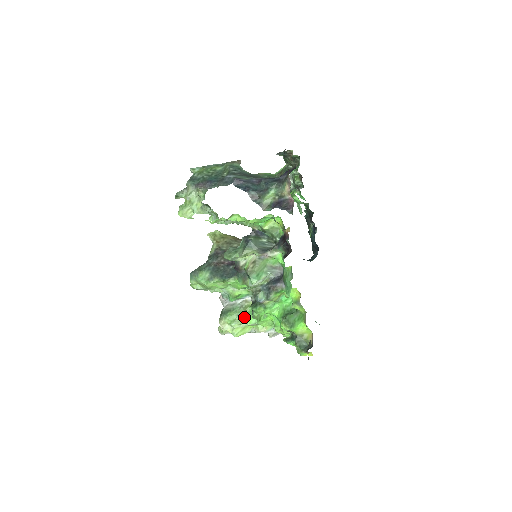
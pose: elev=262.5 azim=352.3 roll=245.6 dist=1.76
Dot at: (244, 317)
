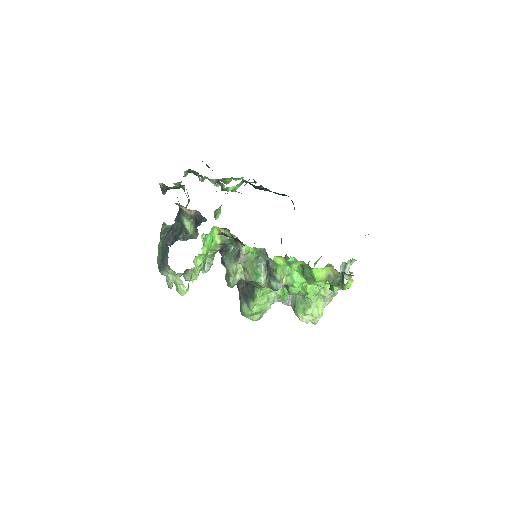
Dot at: (306, 299)
